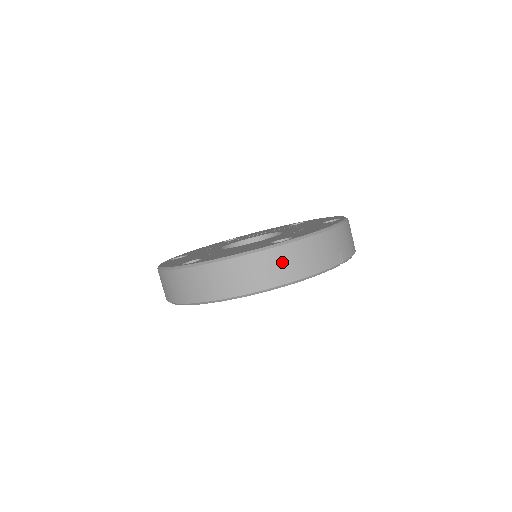
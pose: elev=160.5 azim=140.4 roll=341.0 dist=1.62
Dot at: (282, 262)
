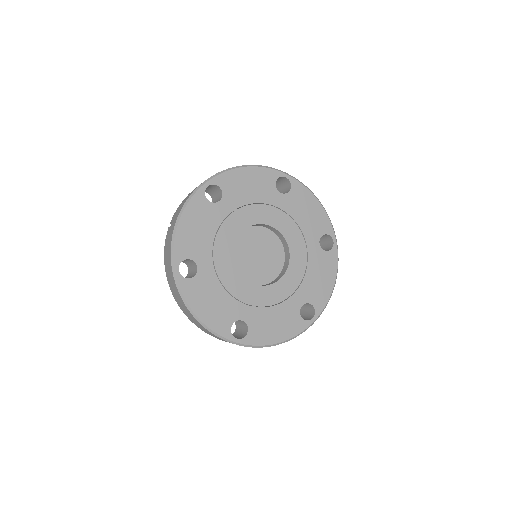
Dot at: occluded
